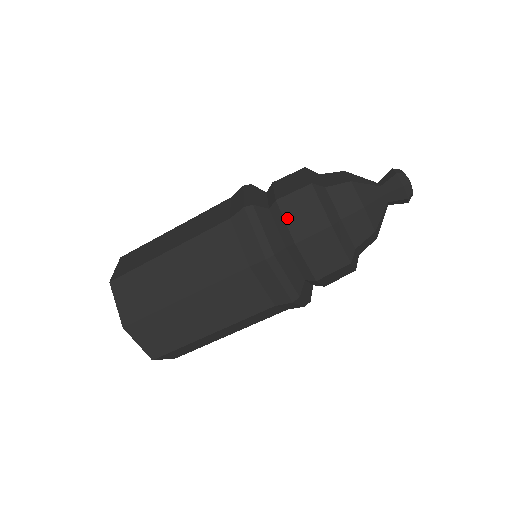
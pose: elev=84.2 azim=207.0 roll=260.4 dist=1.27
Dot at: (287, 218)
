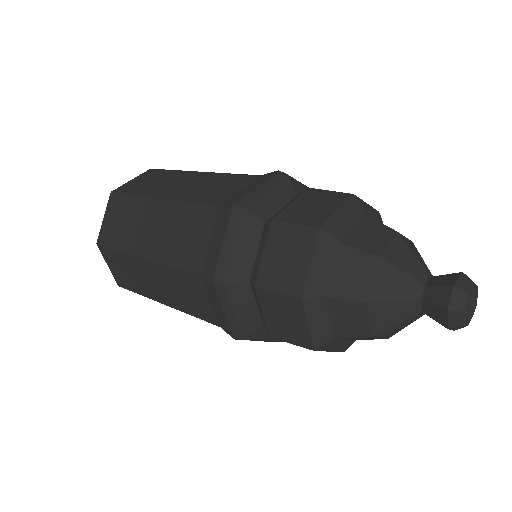
Dot at: (297, 201)
